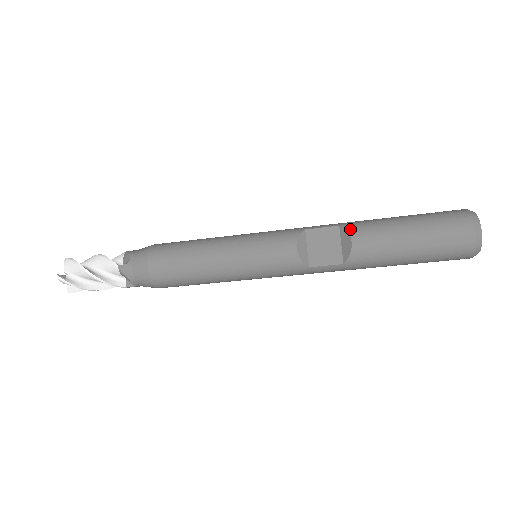
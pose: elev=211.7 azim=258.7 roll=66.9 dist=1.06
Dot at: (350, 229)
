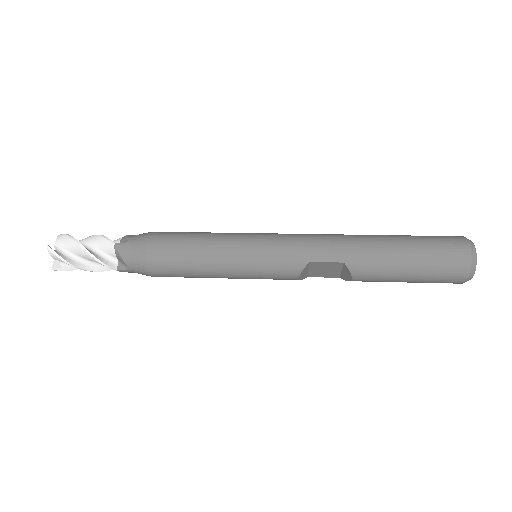
Dot at: (353, 271)
